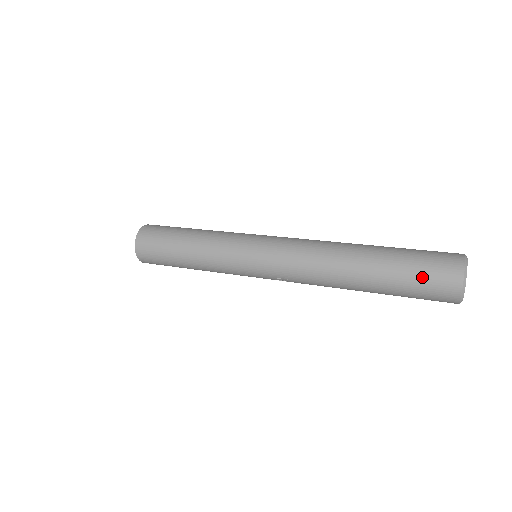
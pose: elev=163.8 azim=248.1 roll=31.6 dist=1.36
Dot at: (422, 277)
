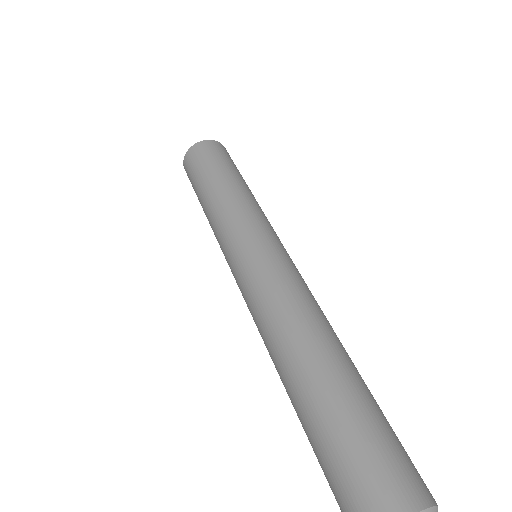
Dot at: occluded
